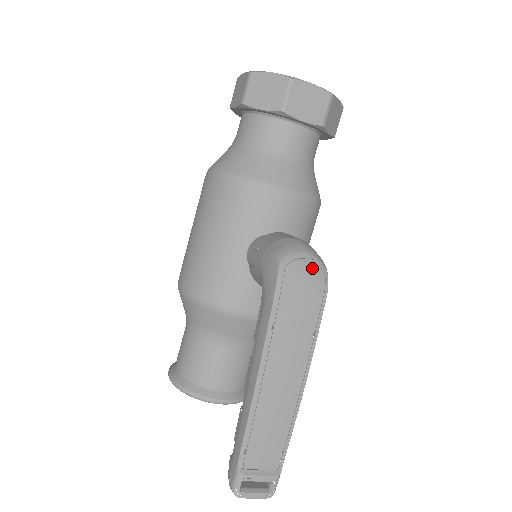
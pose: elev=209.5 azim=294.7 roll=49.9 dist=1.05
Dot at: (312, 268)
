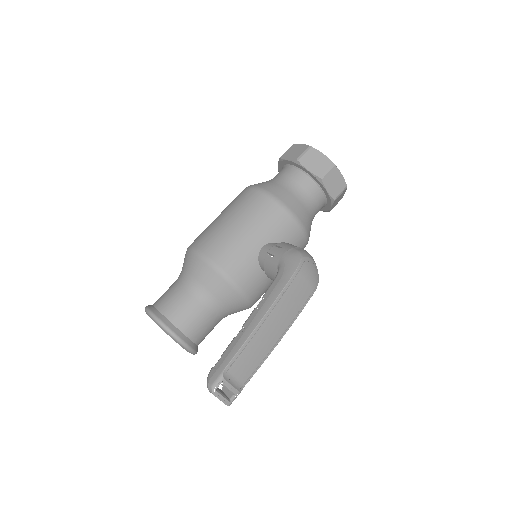
Dot at: (314, 272)
